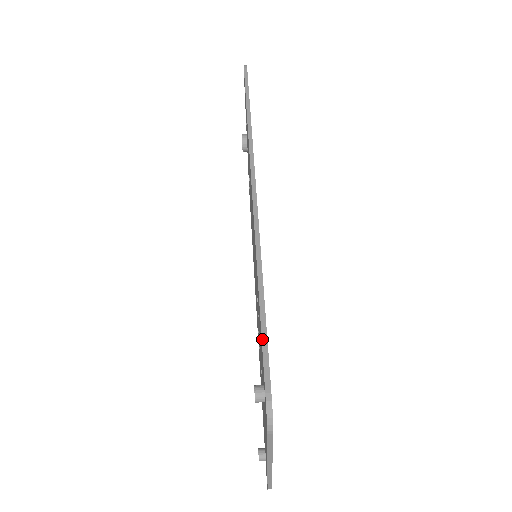
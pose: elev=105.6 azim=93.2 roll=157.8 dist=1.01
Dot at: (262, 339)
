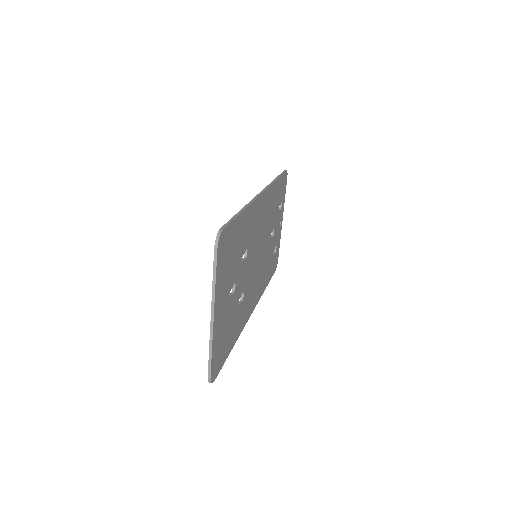
Dot at: (230, 219)
